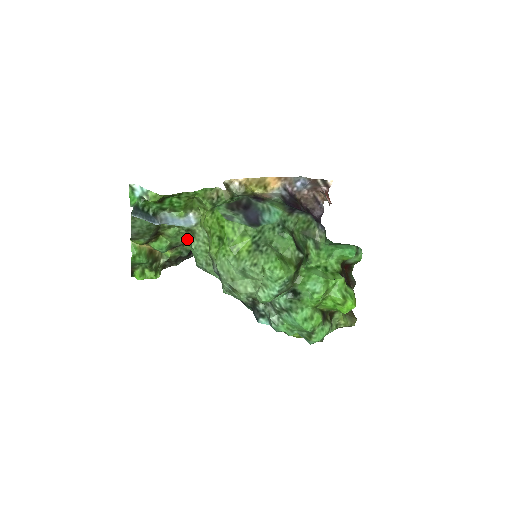
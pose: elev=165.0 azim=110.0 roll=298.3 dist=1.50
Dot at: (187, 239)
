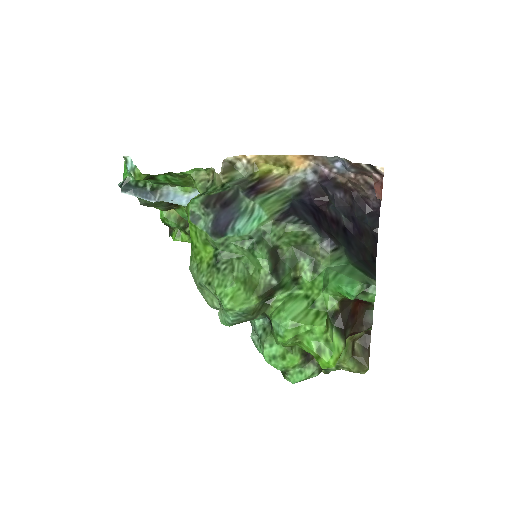
Dot at: occluded
